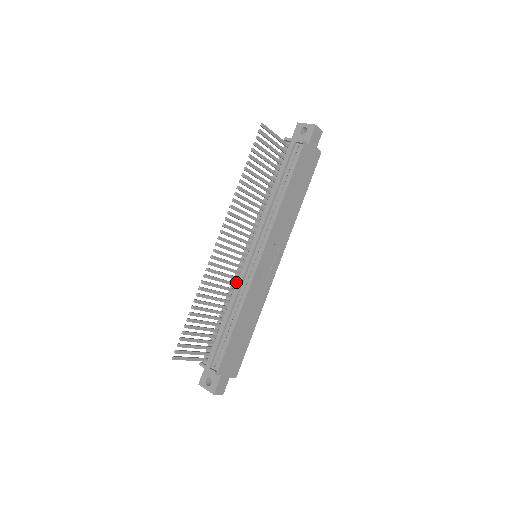
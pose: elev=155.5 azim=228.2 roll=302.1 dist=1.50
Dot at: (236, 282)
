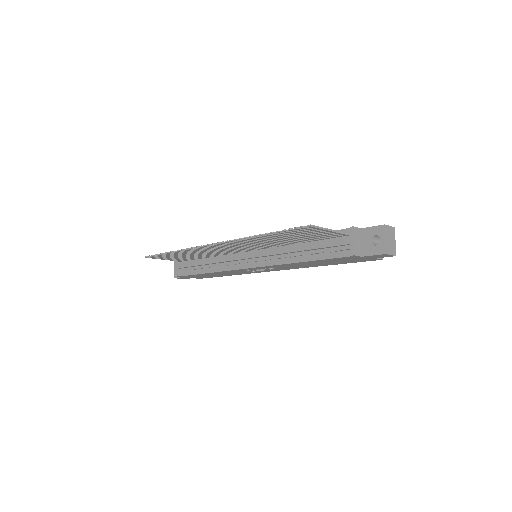
Dot at: occluded
